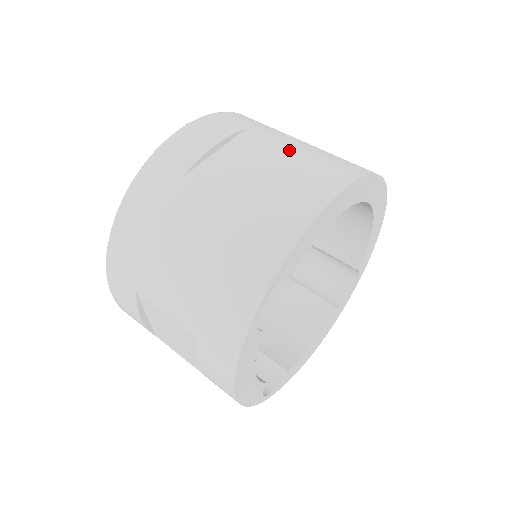
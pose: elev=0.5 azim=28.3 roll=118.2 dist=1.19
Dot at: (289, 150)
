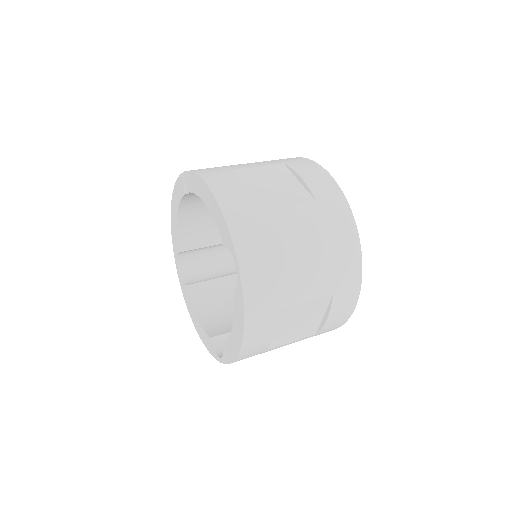
Dot at: (268, 166)
